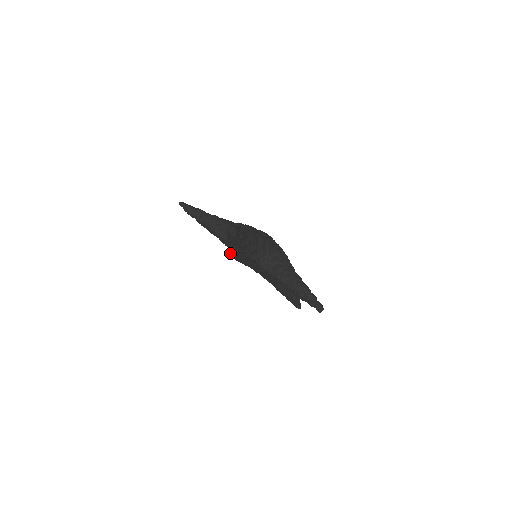
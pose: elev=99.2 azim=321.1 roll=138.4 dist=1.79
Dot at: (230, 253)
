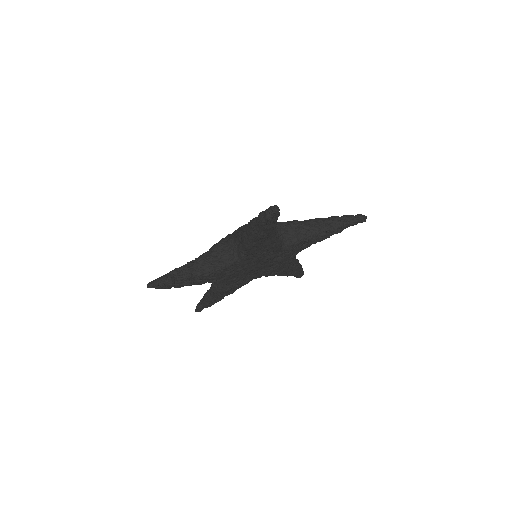
Dot at: (208, 301)
